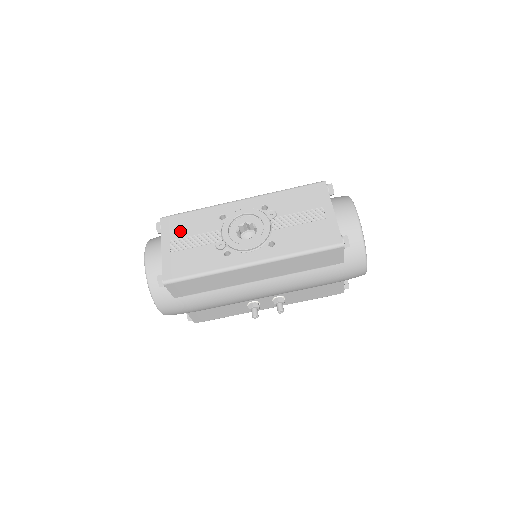
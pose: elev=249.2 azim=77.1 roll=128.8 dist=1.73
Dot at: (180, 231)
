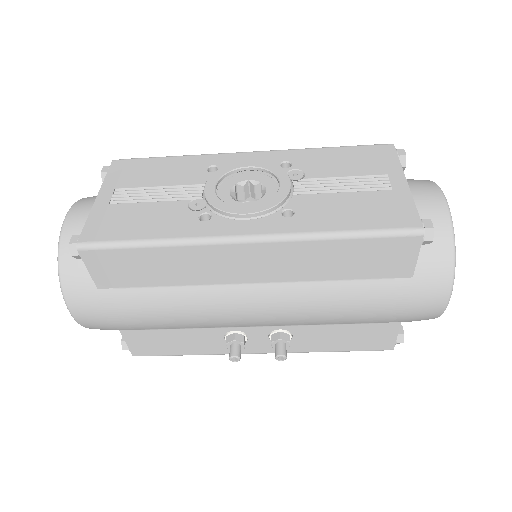
Dot at: (137, 178)
